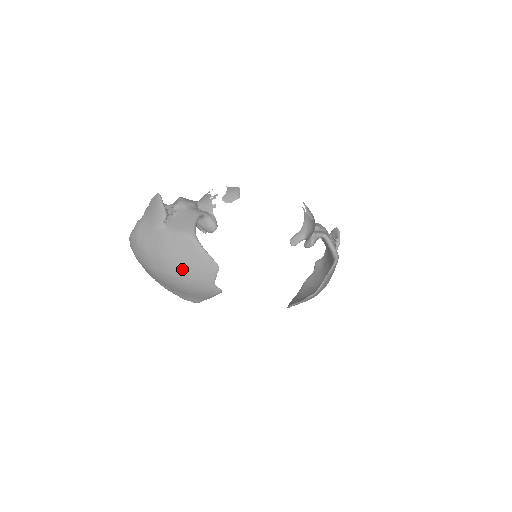
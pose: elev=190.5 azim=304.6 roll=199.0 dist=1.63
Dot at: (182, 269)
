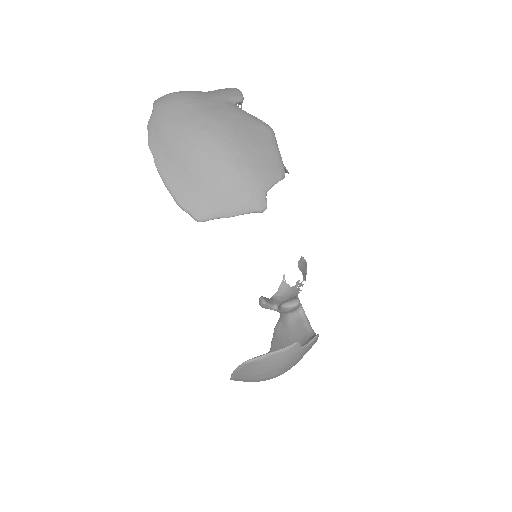
Dot at: (241, 145)
